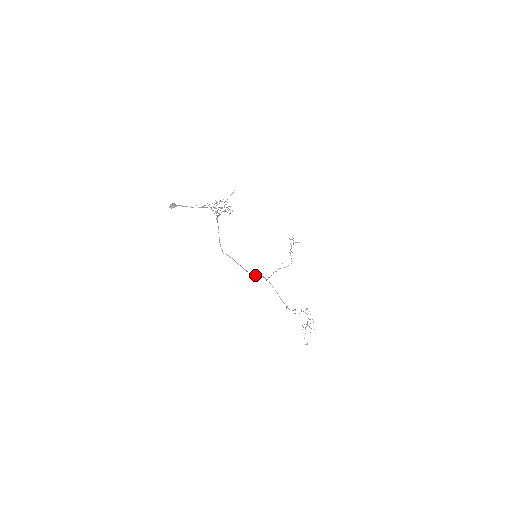
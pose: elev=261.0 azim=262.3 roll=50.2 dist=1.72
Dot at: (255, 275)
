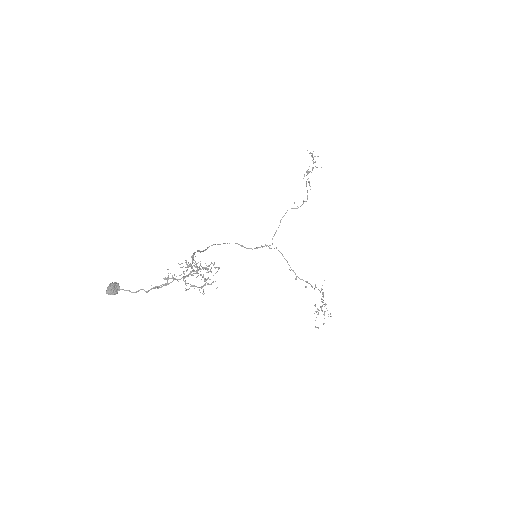
Dot at: (254, 248)
